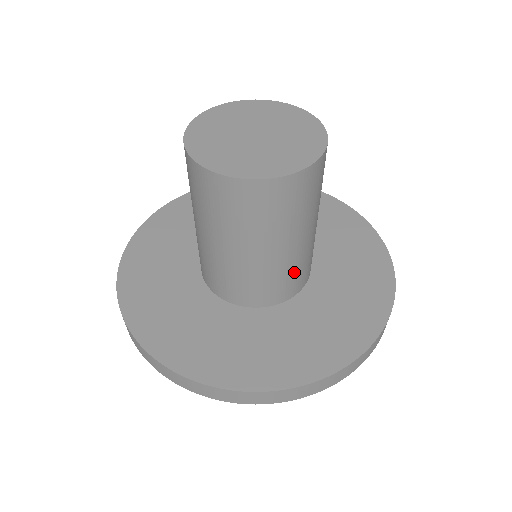
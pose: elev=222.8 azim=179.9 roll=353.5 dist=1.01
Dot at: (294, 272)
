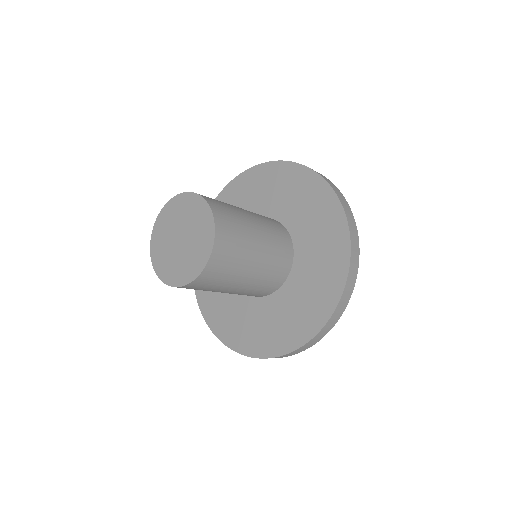
Dot at: (258, 288)
